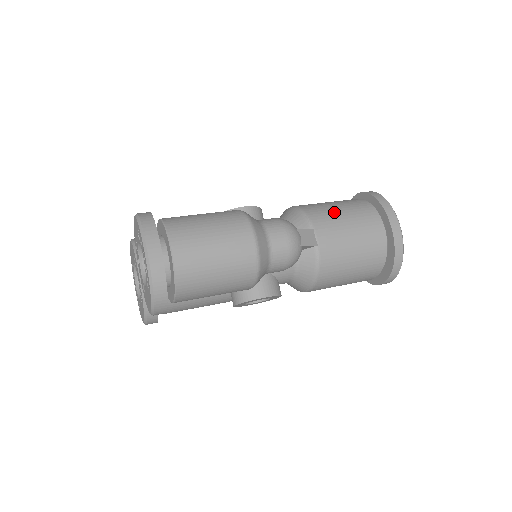
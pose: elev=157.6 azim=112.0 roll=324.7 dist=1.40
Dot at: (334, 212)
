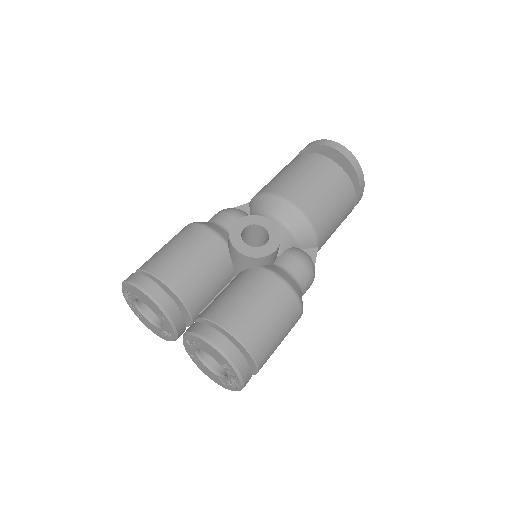
Dot at: (332, 216)
